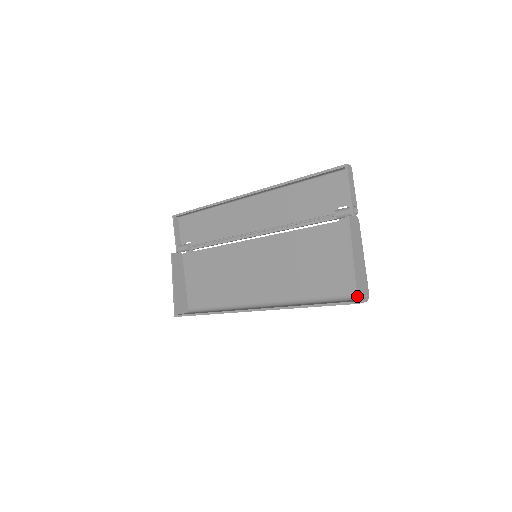
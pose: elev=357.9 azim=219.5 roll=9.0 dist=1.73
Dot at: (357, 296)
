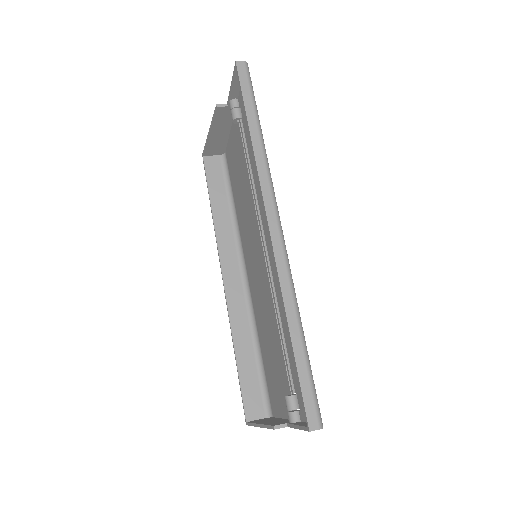
Dot at: (248, 425)
